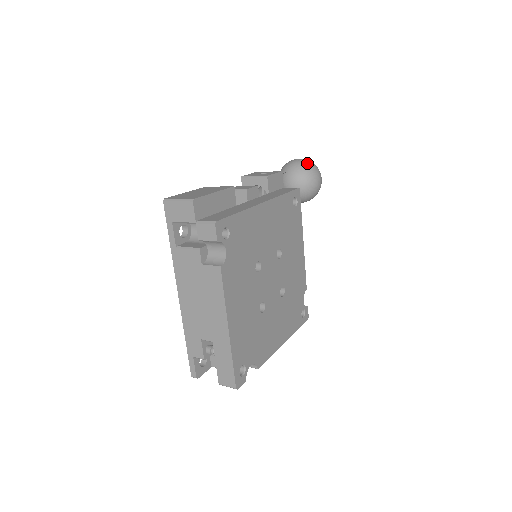
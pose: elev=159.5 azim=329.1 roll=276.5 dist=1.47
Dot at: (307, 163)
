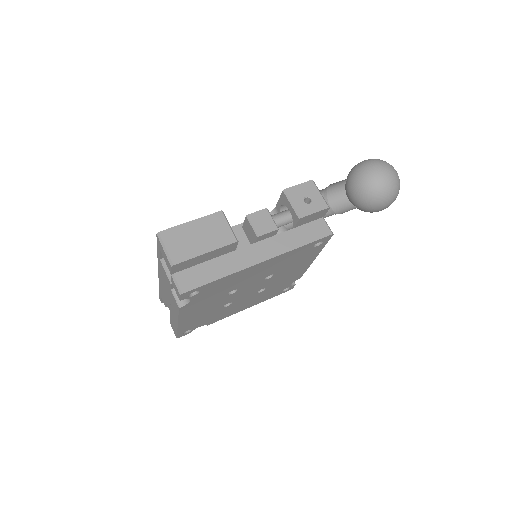
Dot at: (384, 187)
